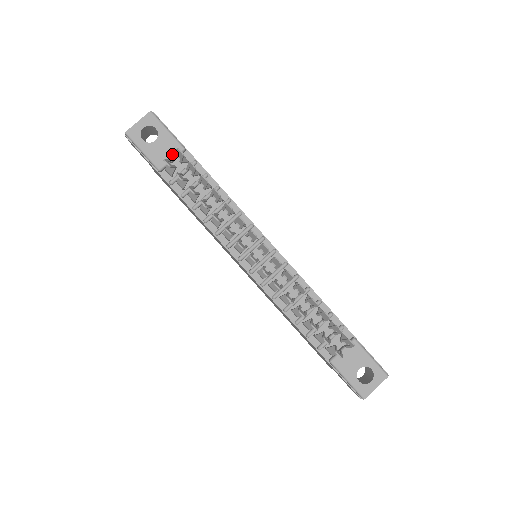
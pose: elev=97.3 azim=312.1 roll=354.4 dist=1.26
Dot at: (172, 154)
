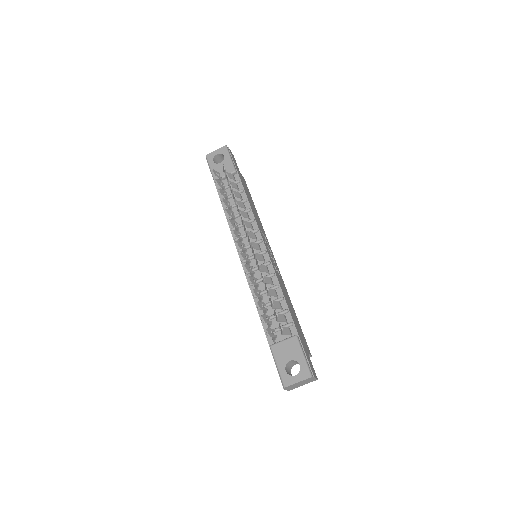
Dot at: occluded
